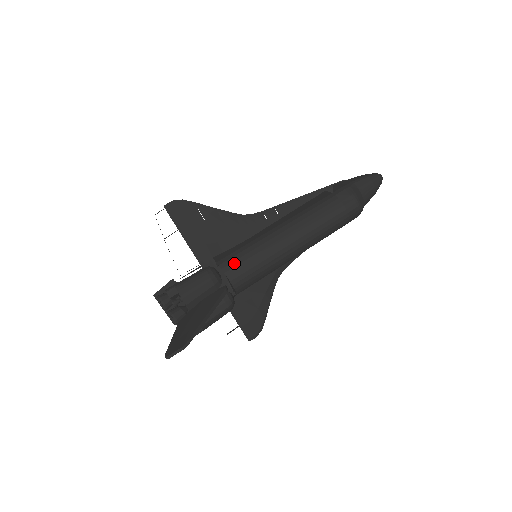
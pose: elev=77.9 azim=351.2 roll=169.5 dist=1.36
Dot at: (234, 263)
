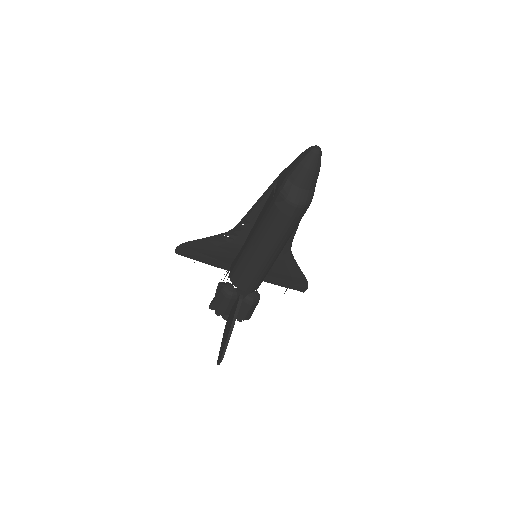
Dot at: (236, 278)
